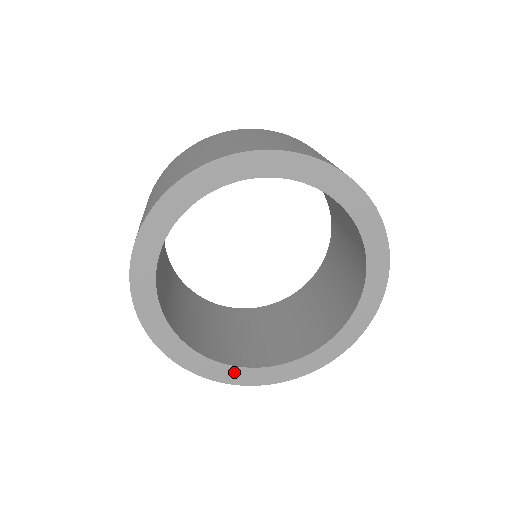
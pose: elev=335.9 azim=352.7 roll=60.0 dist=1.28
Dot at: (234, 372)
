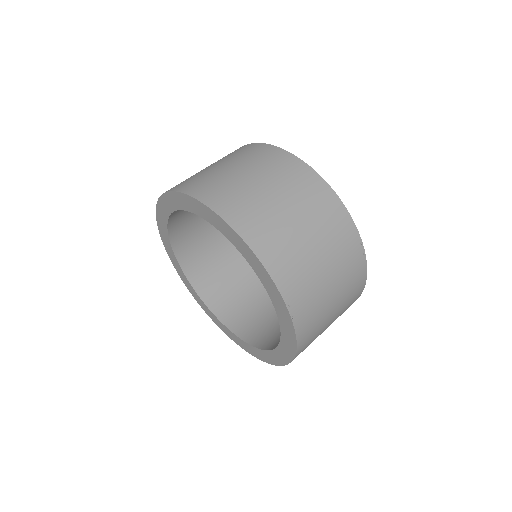
Dot at: (209, 312)
